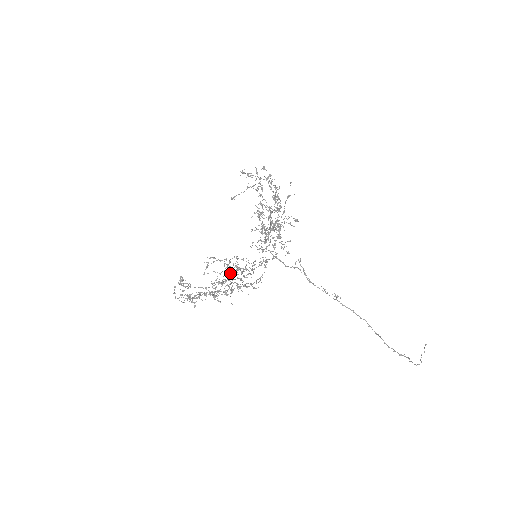
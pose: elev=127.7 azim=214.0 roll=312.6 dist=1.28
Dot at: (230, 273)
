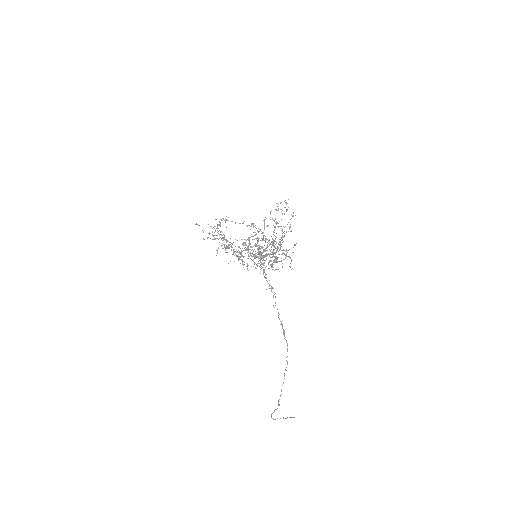
Dot at: occluded
